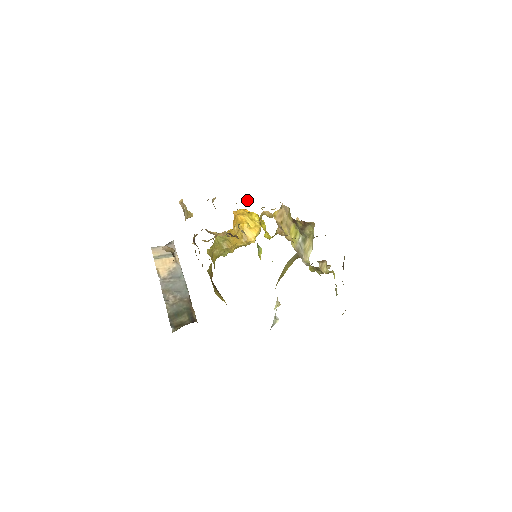
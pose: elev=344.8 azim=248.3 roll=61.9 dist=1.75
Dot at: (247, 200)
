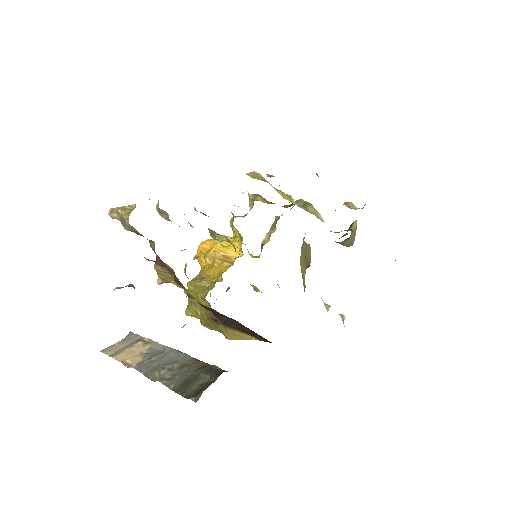
Dot at: occluded
